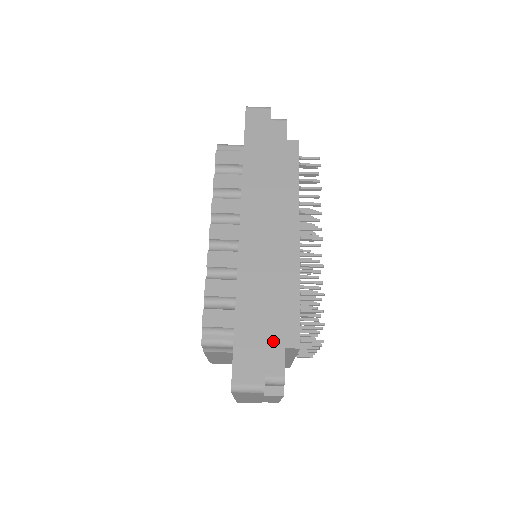
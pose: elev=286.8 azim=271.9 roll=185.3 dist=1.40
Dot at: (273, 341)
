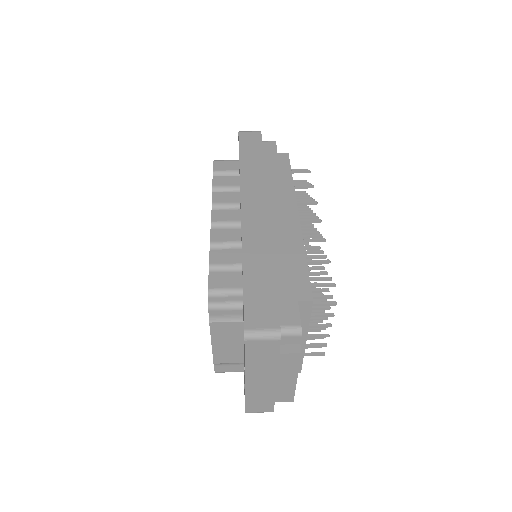
Dot at: (284, 296)
